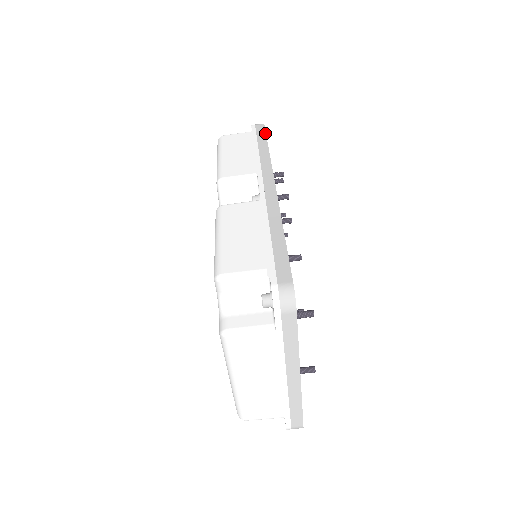
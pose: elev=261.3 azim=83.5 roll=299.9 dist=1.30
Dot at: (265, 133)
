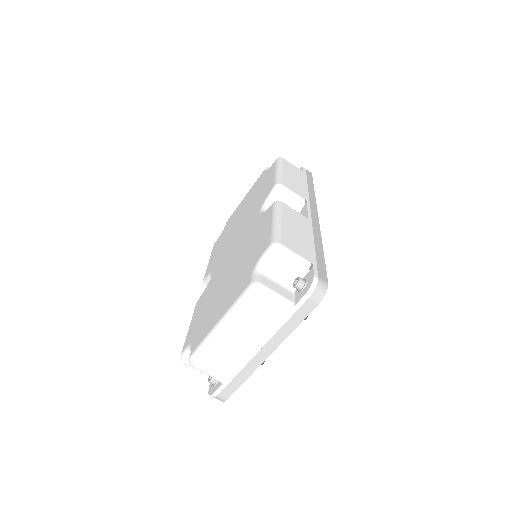
Dot at: occluded
